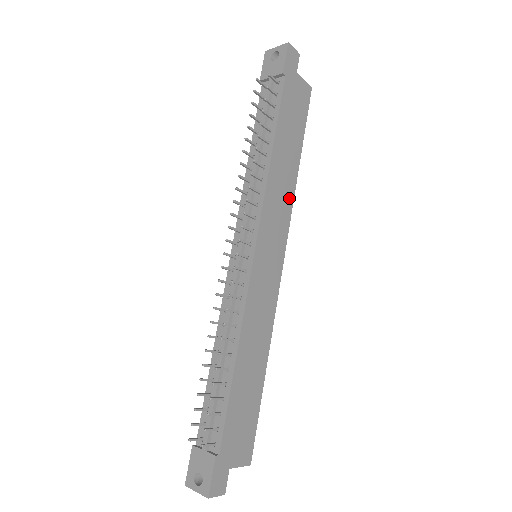
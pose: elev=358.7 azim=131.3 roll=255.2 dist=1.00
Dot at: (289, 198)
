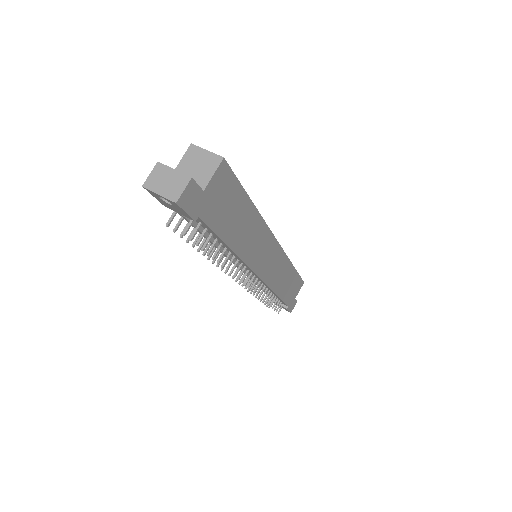
Dot at: (261, 228)
